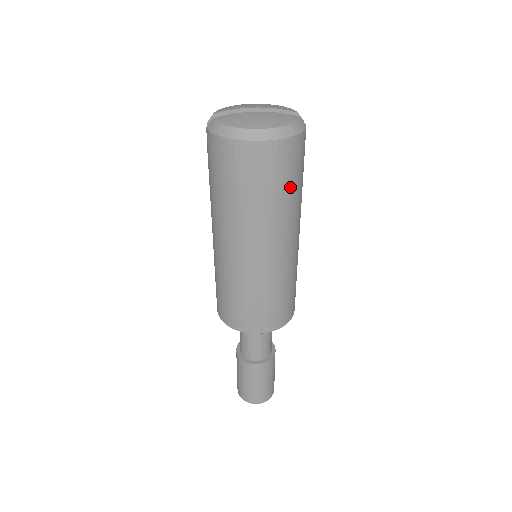
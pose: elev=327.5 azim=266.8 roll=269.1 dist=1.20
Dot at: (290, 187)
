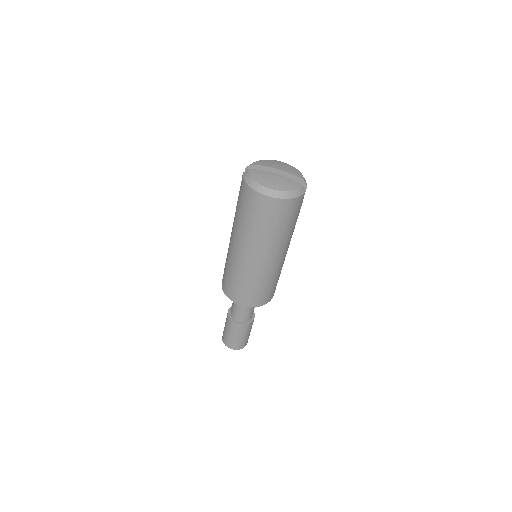
Dot at: (283, 226)
